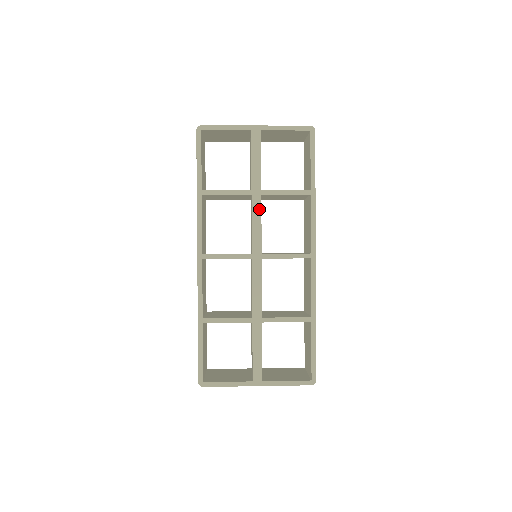
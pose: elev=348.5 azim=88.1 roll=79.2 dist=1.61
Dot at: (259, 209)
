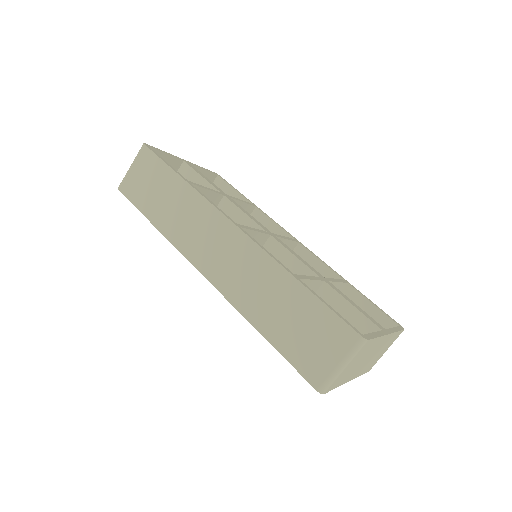
Dot at: (238, 205)
